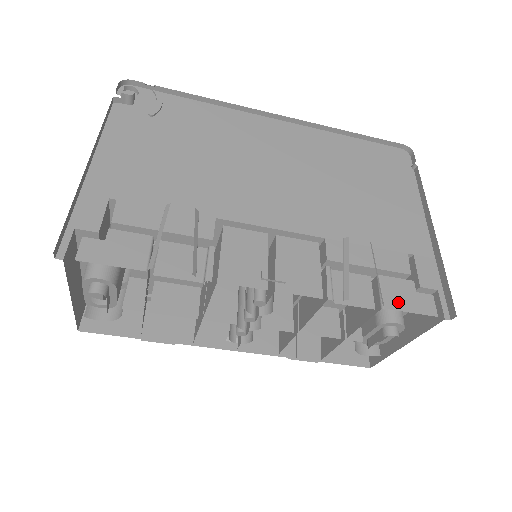
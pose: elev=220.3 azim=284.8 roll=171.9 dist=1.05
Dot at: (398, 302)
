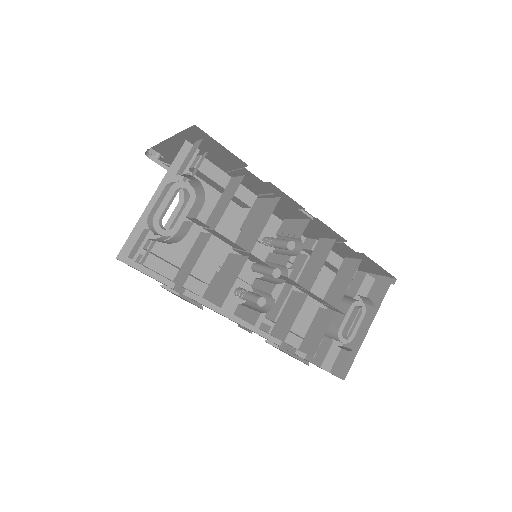
Dot at: occluded
